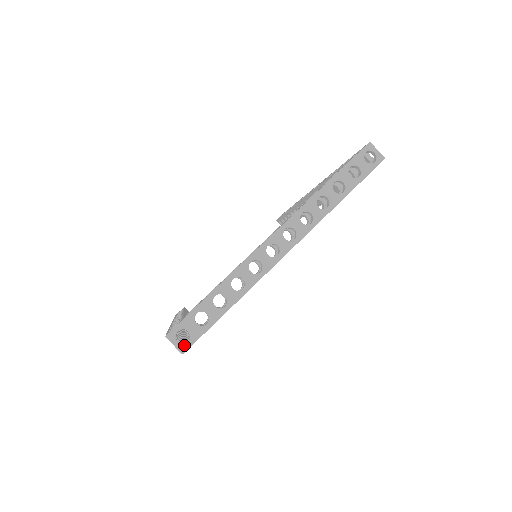
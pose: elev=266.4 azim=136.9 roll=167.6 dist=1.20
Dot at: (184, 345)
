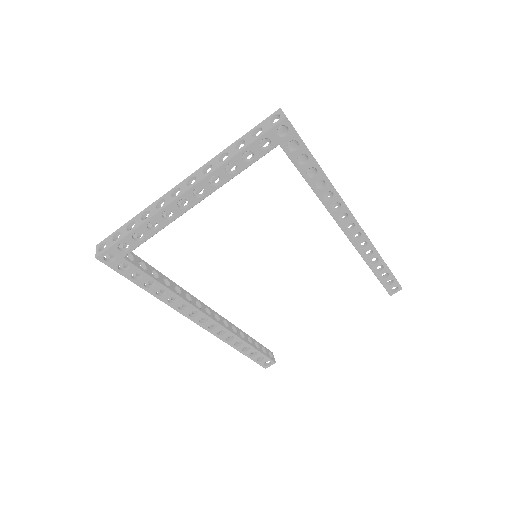
Dot at: (99, 252)
